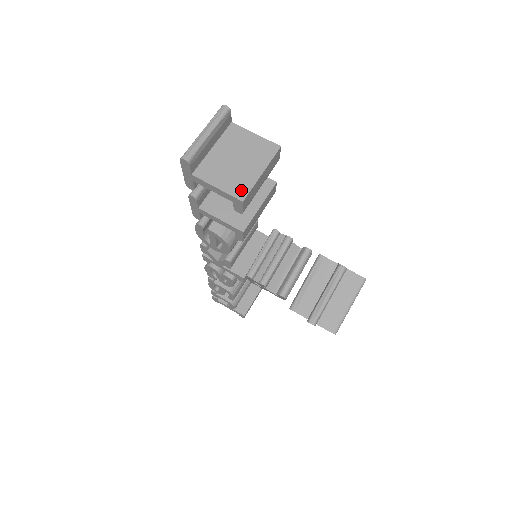
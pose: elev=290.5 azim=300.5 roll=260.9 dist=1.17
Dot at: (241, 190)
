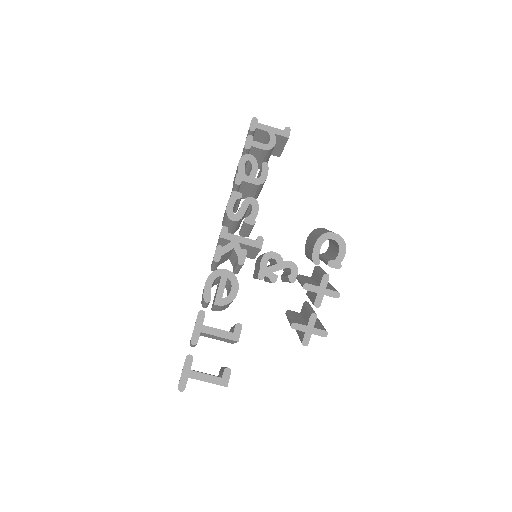
Dot at: occluded
